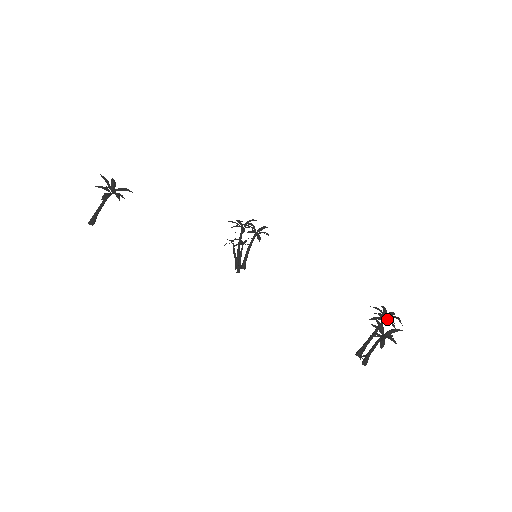
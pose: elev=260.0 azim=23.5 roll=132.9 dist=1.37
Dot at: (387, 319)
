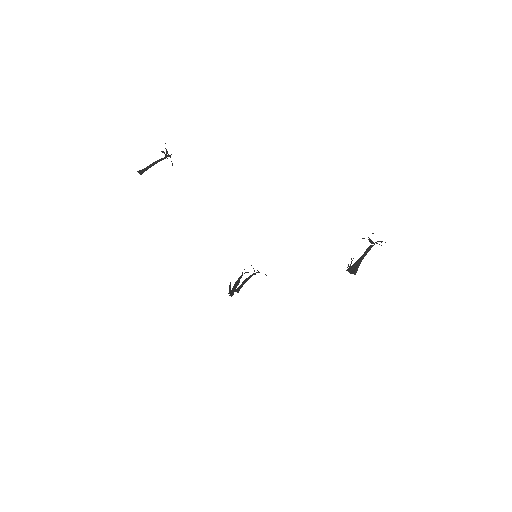
Dot at: occluded
